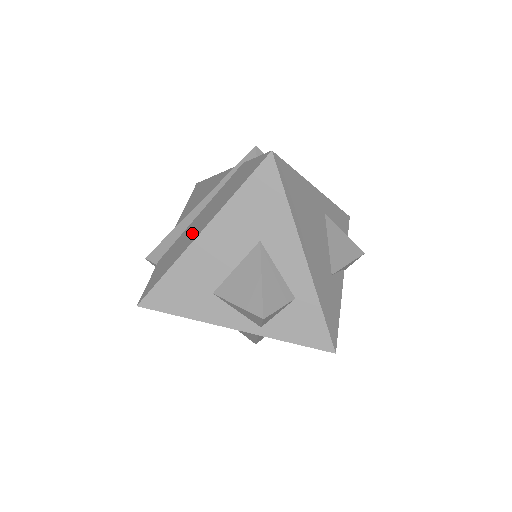
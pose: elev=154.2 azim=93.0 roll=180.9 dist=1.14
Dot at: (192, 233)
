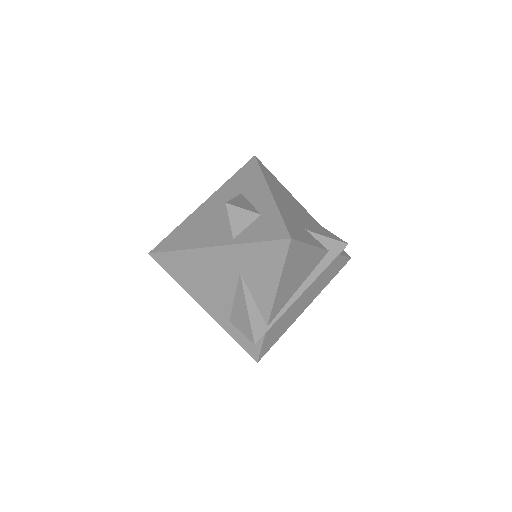
Dot at: occluded
